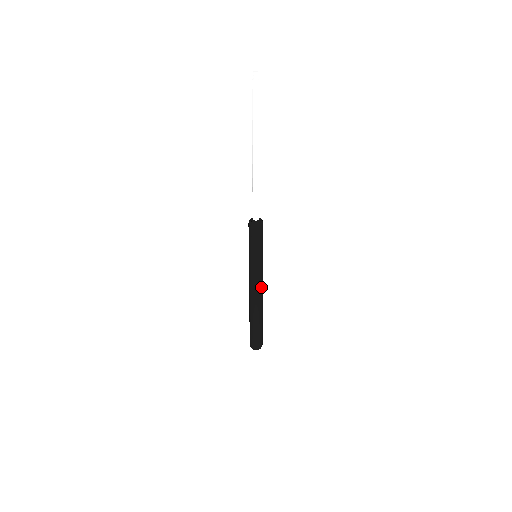
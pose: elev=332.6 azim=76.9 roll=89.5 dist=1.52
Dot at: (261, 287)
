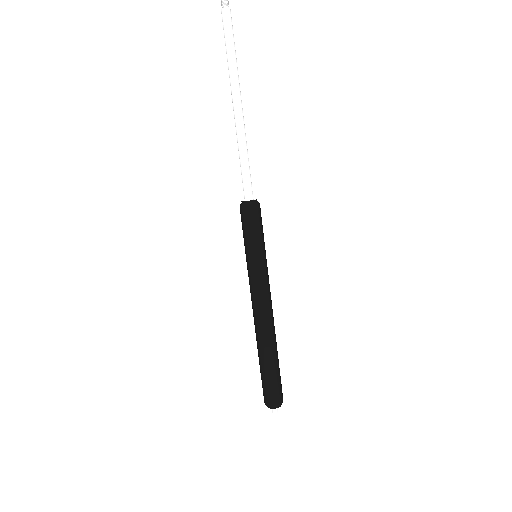
Dot at: (268, 302)
